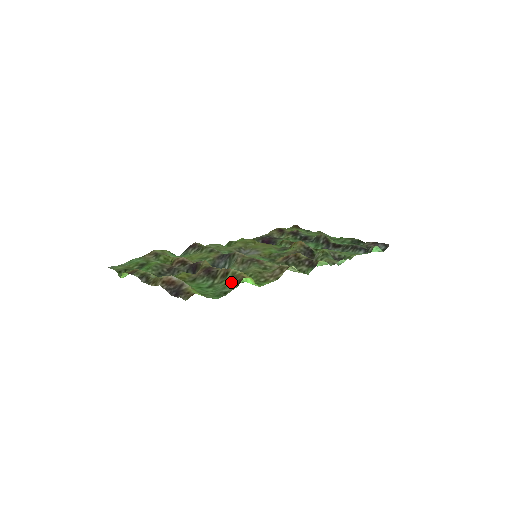
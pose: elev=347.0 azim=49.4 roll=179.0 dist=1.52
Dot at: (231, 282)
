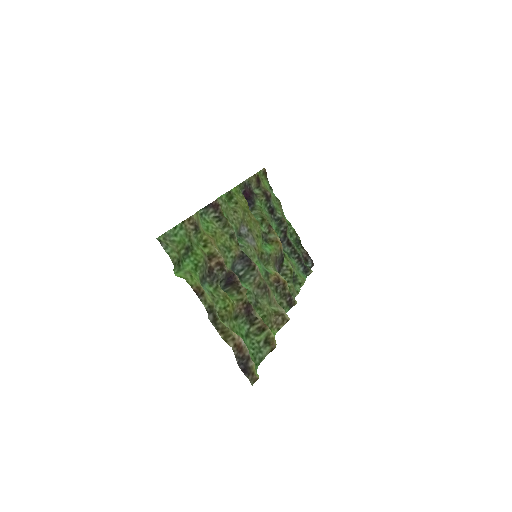
Dot at: (266, 346)
